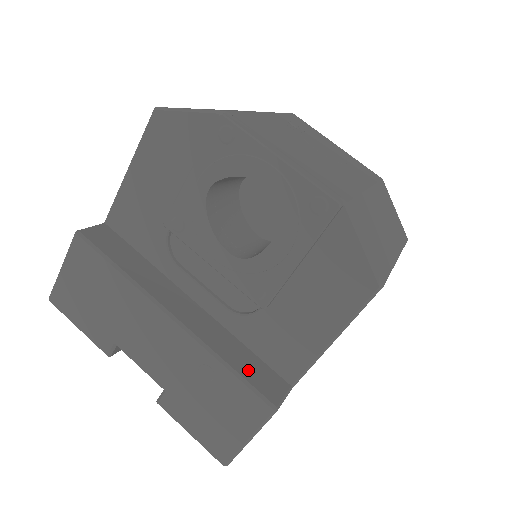
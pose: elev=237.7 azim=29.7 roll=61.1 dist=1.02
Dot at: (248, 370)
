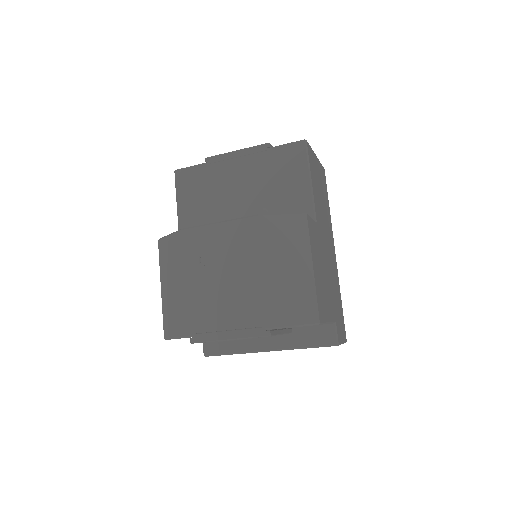
Dot at: (313, 340)
